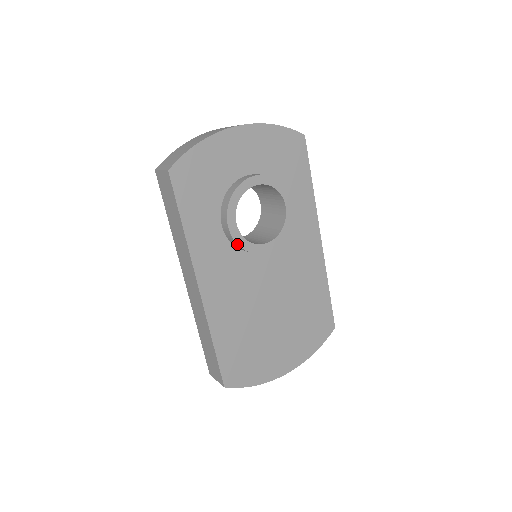
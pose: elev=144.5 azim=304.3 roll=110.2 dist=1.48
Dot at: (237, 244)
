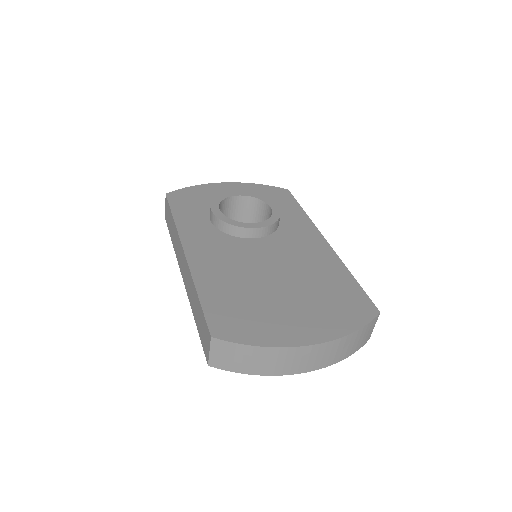
Dot at: (221, 220)
